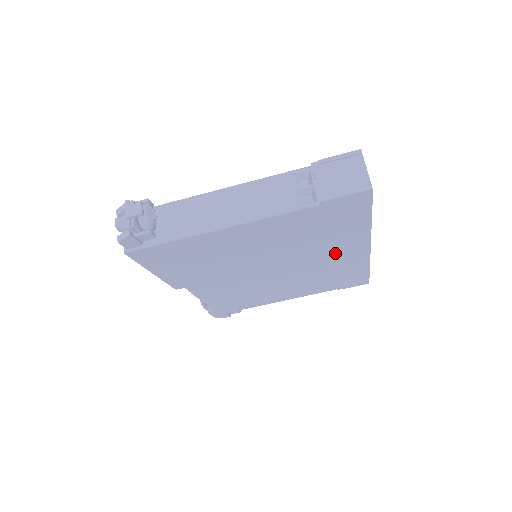
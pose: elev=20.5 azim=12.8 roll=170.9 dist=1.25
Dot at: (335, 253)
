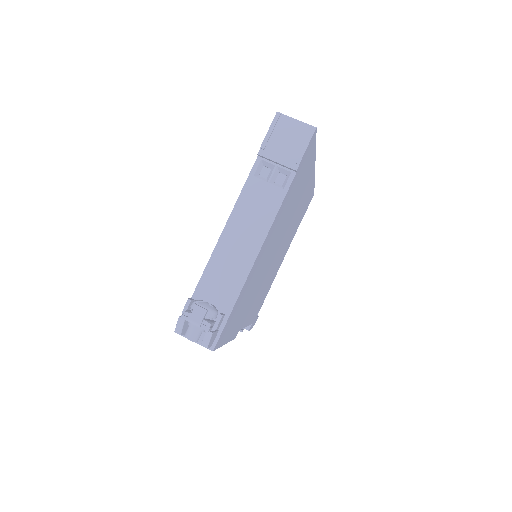
Dot at: (301, 196)
